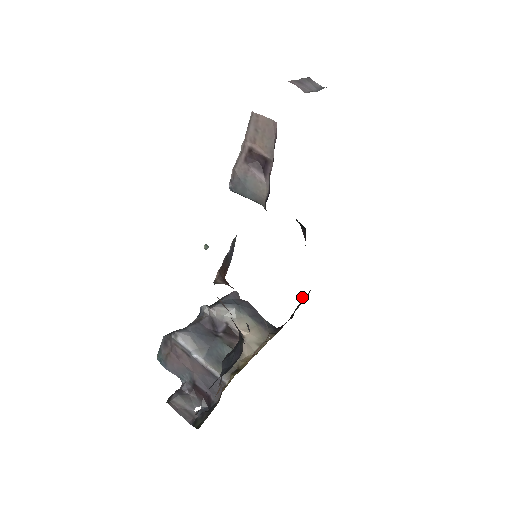
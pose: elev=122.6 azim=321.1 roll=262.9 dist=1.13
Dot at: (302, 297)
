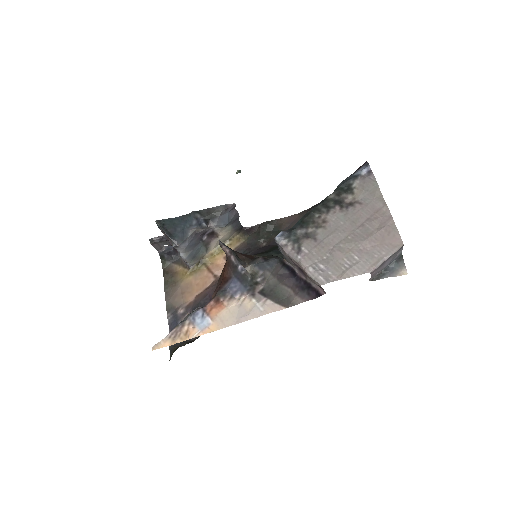
Dot at: (269, 239)
